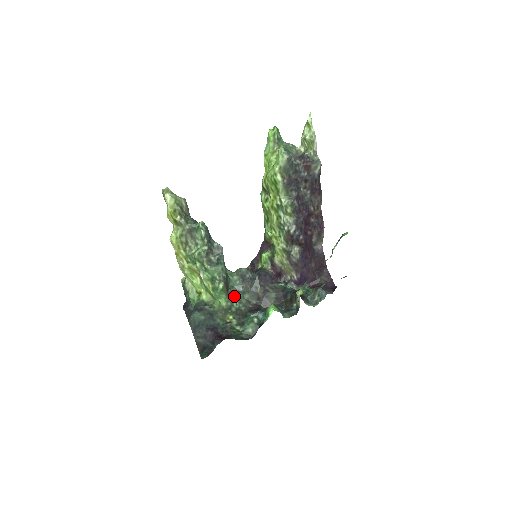
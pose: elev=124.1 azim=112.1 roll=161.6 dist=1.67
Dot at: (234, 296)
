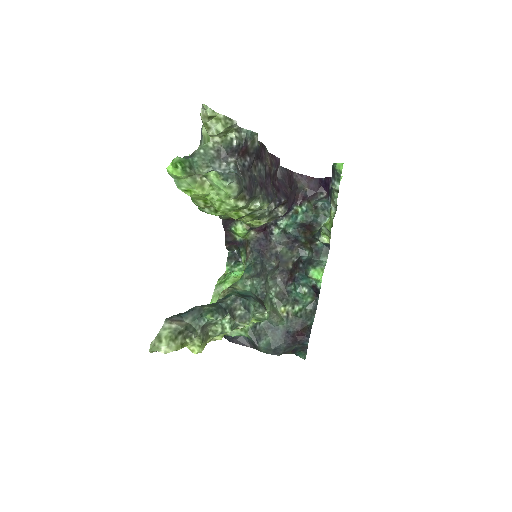
Dot at: (266, 294)
